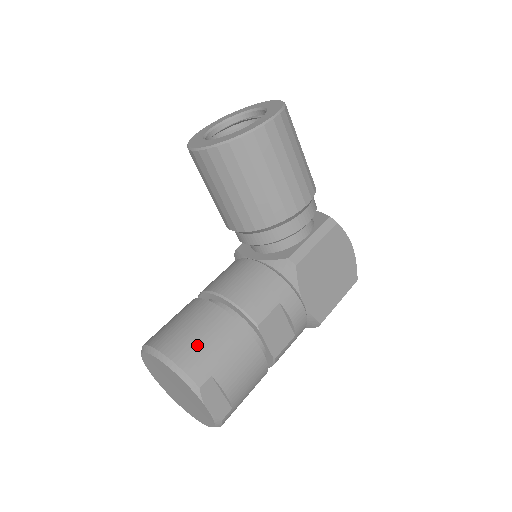
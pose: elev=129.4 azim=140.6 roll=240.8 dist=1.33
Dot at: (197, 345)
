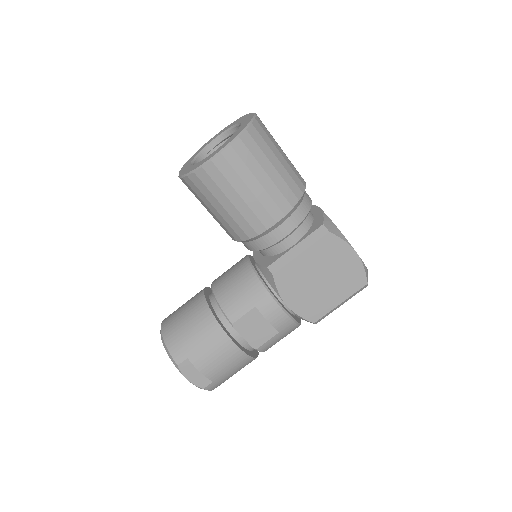
Dot at: (182, 332)
